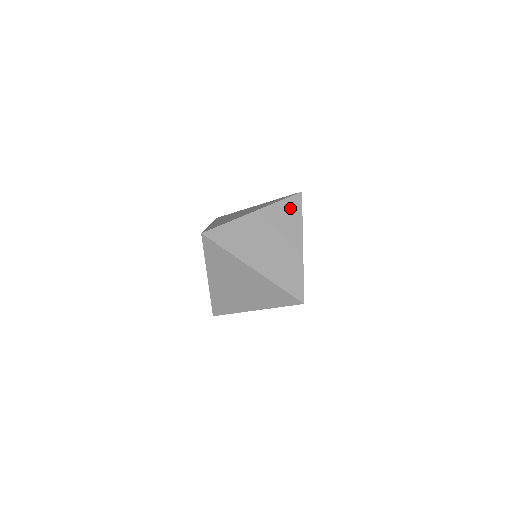
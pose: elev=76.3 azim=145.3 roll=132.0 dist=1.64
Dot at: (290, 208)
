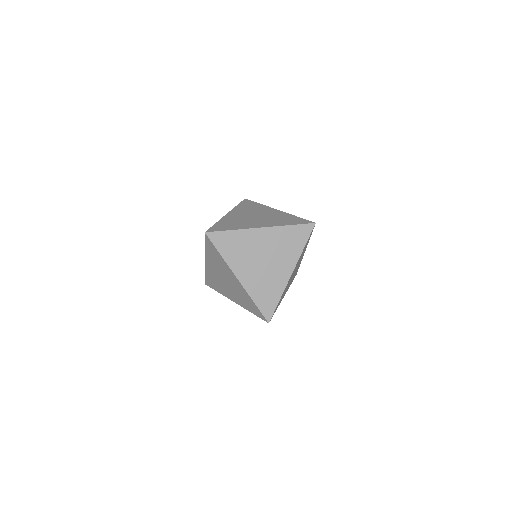
Dot at: (247, 205)
